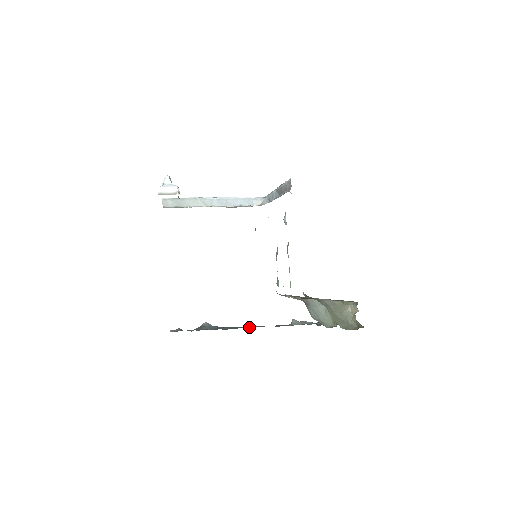
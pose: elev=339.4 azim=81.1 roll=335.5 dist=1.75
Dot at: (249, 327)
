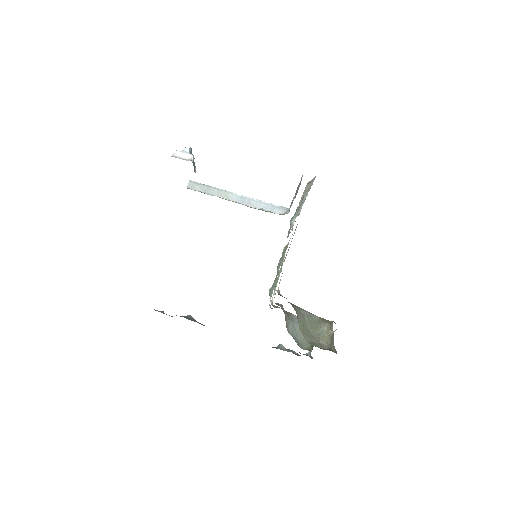
Dot at: occluded
